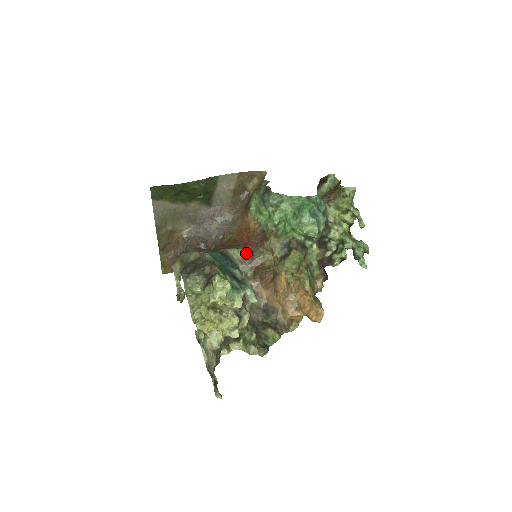
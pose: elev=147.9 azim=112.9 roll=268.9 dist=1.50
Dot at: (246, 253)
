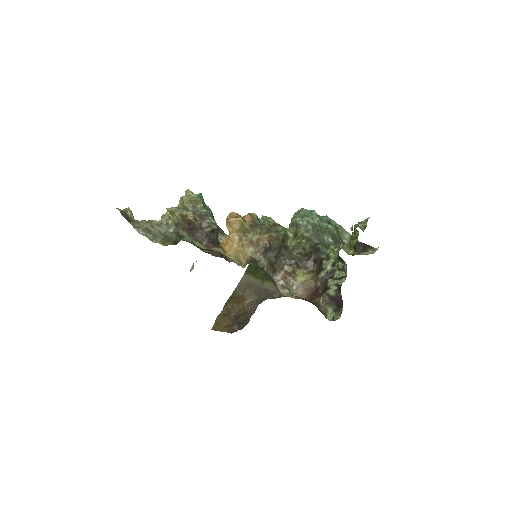
Dot at: occluded
